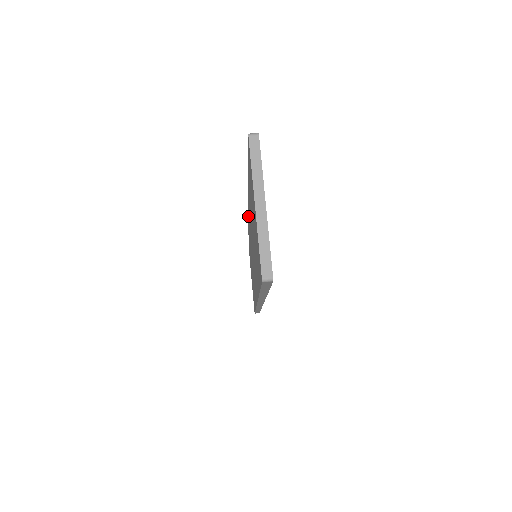
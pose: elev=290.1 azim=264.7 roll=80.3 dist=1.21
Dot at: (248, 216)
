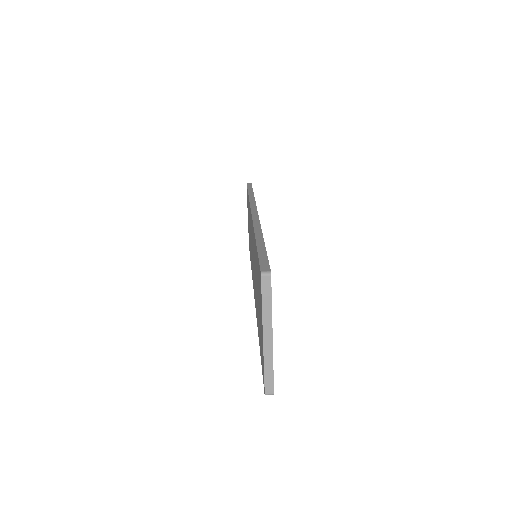
Dot at: (250, 208)
